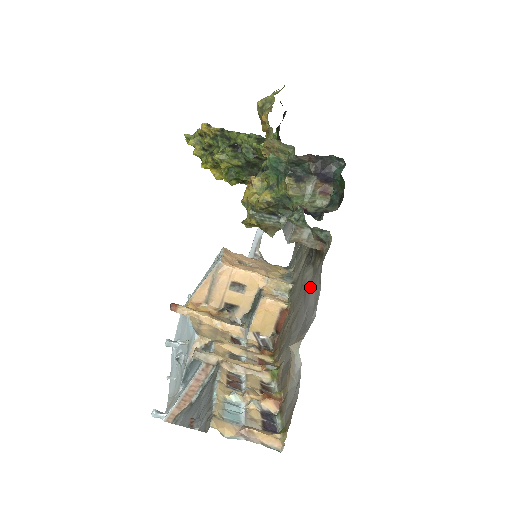
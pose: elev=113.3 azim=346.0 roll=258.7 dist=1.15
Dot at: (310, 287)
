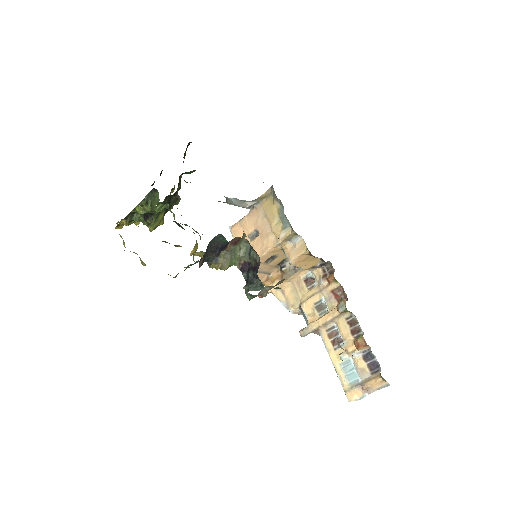
Dot at: occluded
